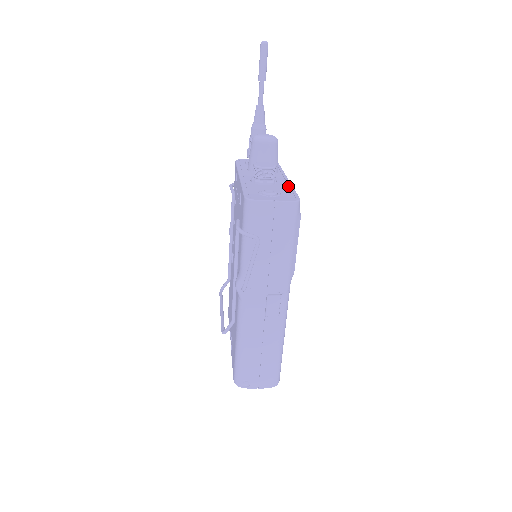
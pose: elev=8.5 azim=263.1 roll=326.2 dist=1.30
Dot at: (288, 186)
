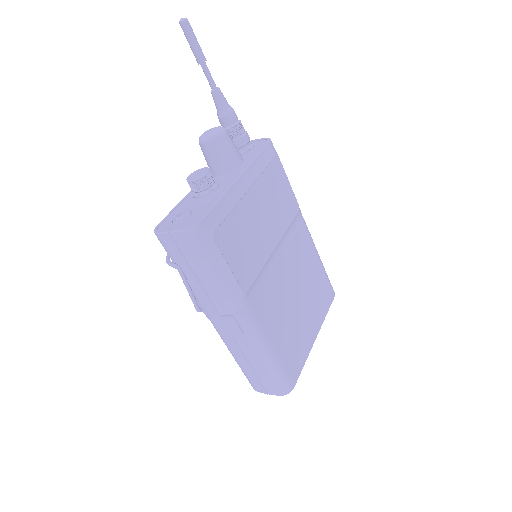
Dot at: (218, 196)
